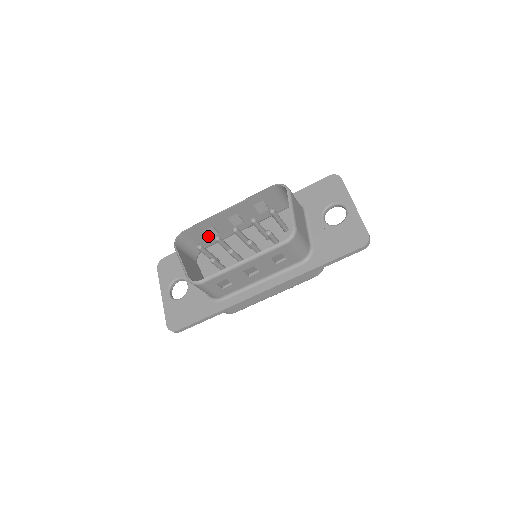
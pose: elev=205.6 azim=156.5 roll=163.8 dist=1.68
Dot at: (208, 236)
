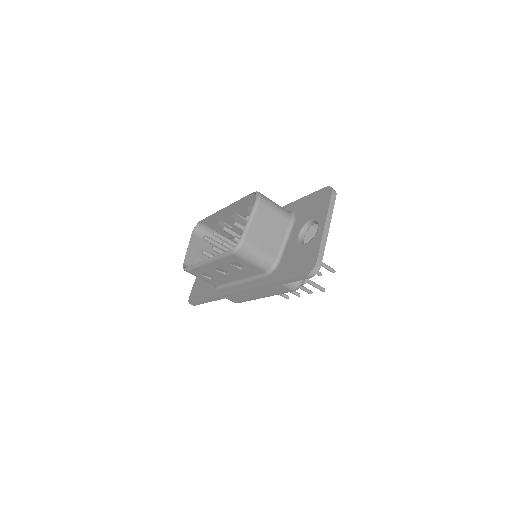
Dot at: occluded
